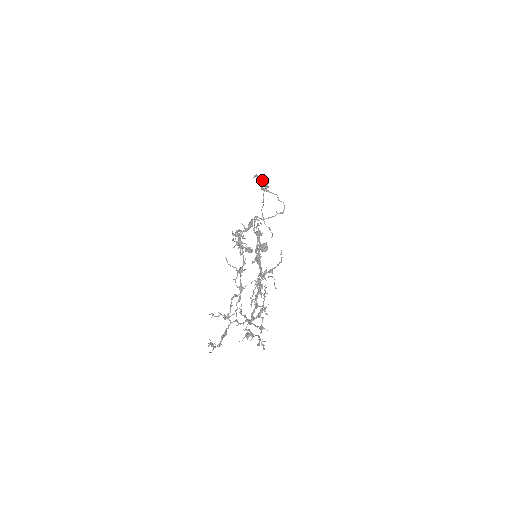
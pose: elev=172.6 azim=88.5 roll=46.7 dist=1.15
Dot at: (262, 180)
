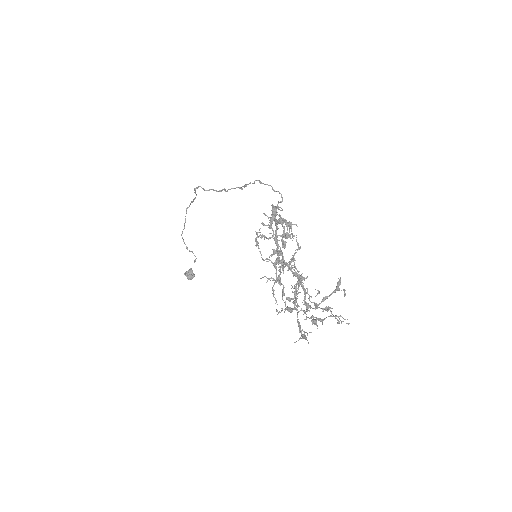
Dot at: (209, 190)
